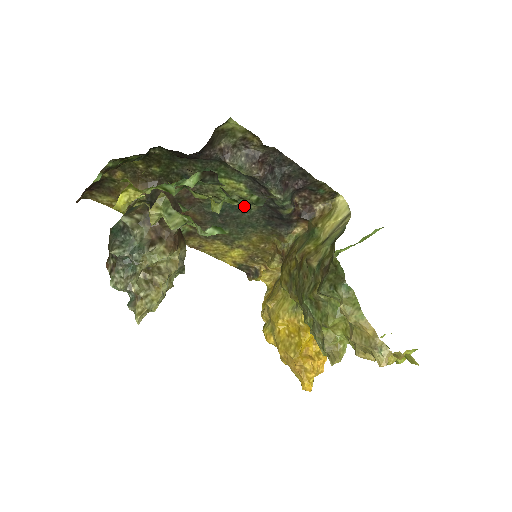
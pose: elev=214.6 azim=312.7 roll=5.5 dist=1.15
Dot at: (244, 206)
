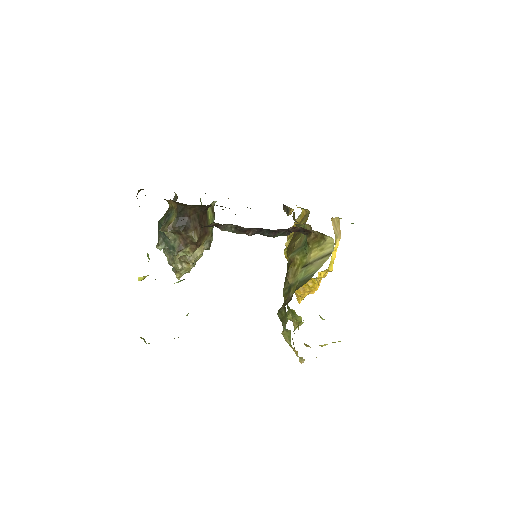
Dot at: occluded
